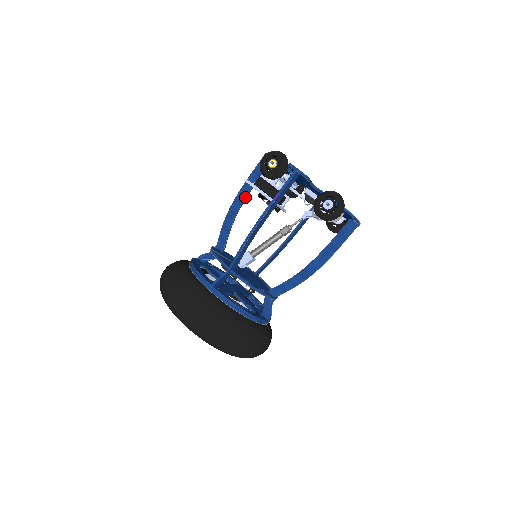
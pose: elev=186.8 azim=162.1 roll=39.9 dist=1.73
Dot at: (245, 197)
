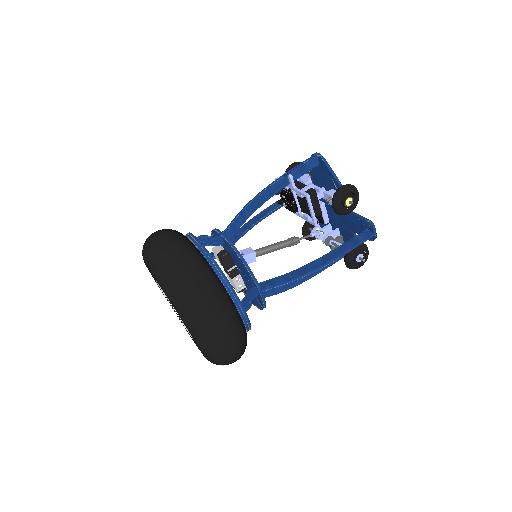
Dot at: (278, 191)
